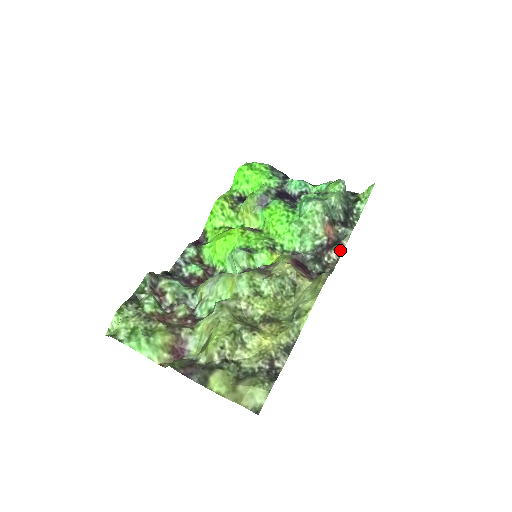
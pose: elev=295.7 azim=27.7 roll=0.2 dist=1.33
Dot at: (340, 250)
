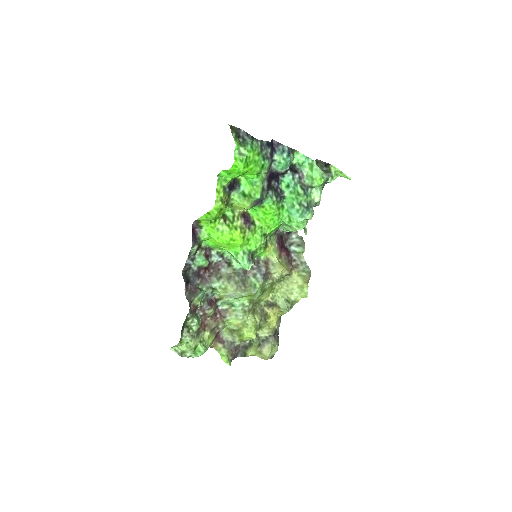
Dot at: occluded
